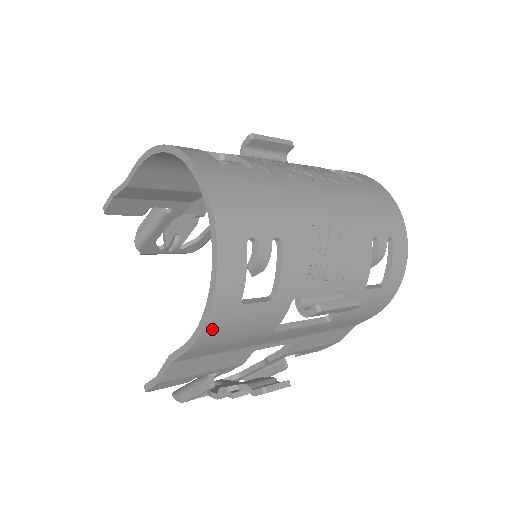
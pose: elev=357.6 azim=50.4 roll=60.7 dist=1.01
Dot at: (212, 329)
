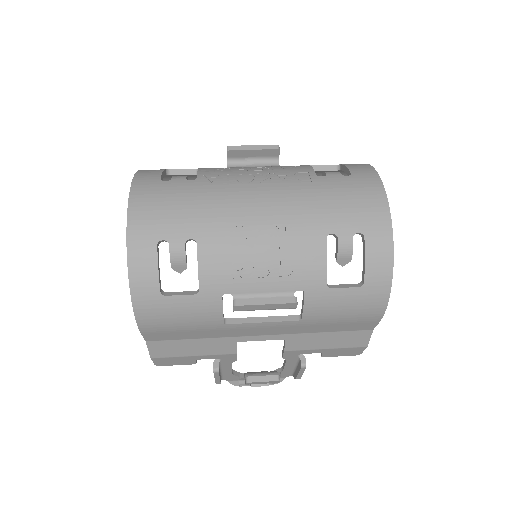
Dot at: (144, 315)
